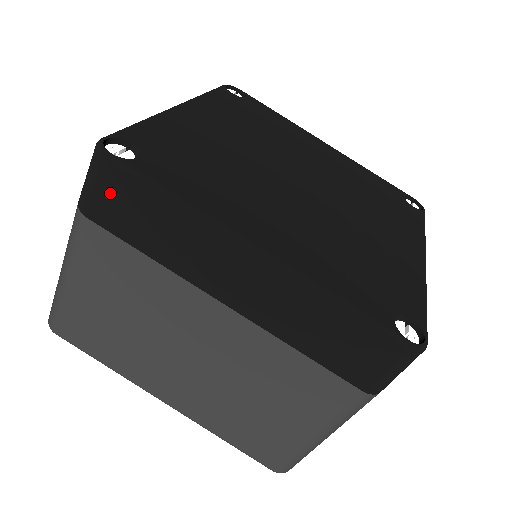
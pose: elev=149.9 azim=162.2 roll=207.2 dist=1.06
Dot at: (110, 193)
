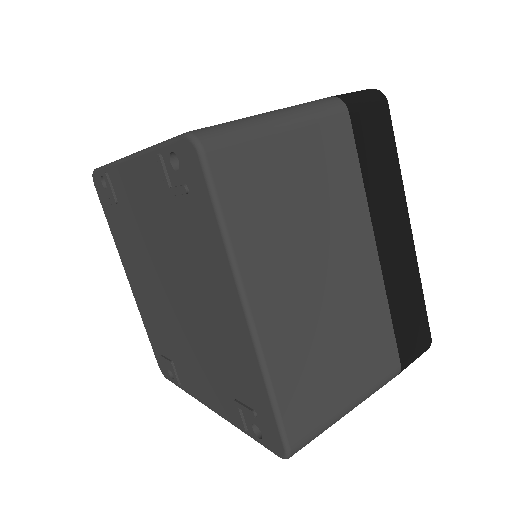
Dot at: (375, 119)
